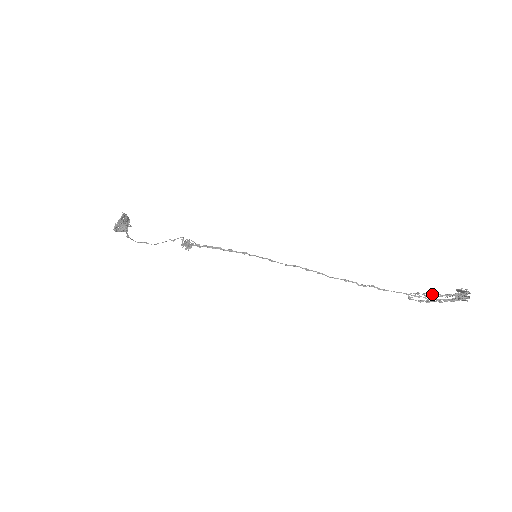
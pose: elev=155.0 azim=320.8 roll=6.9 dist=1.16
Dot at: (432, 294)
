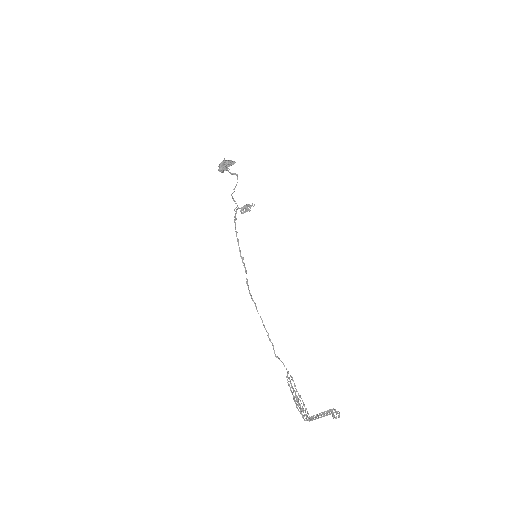
Dot at: (297, 391)
